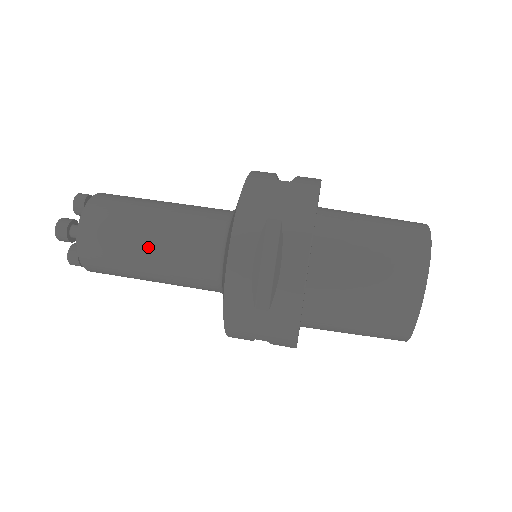
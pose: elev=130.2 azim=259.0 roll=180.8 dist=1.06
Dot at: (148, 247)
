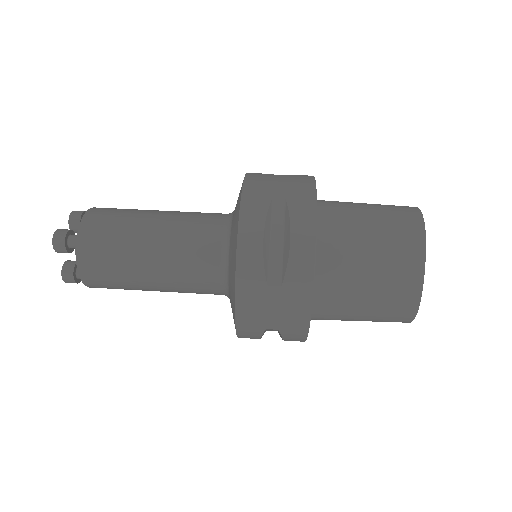
Dot at: (151, 246)
